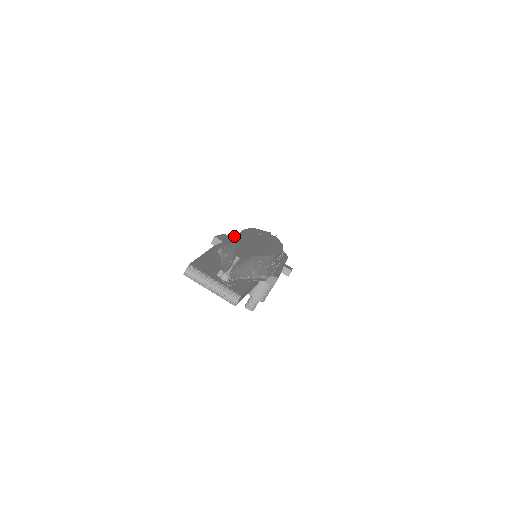
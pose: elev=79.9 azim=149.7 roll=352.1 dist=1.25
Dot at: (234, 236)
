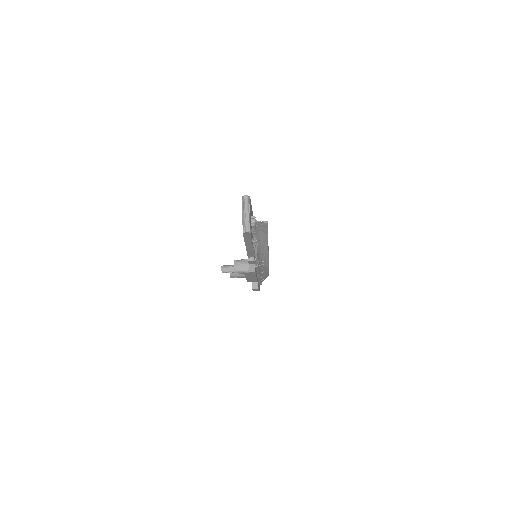
Dot at: occluded
